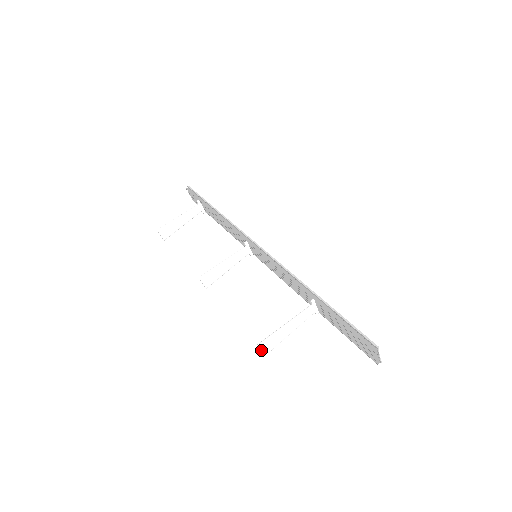
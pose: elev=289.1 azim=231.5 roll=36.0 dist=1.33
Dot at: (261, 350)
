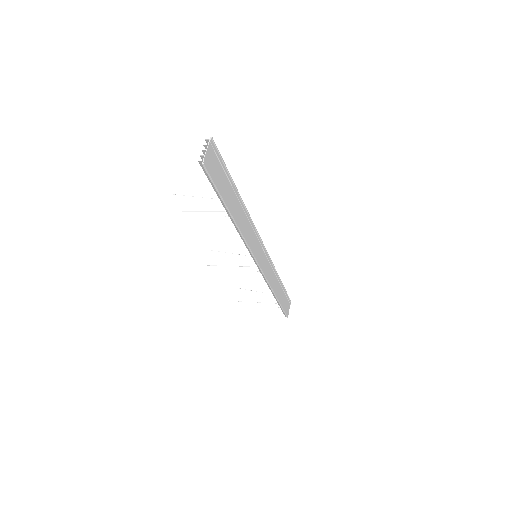
Dot at: (166, 201)
